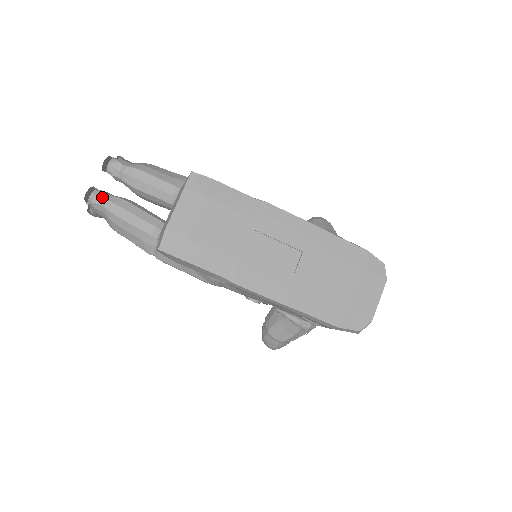
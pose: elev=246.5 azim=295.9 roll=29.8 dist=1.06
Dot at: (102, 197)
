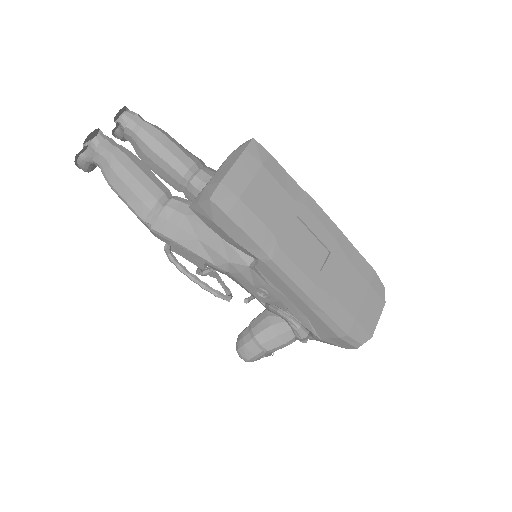
Dot at: (111, 142)
